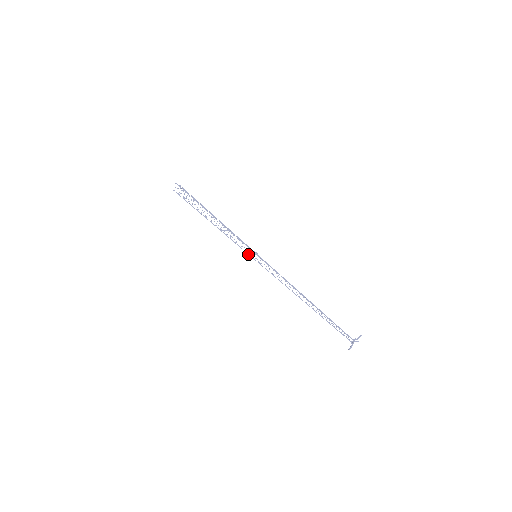
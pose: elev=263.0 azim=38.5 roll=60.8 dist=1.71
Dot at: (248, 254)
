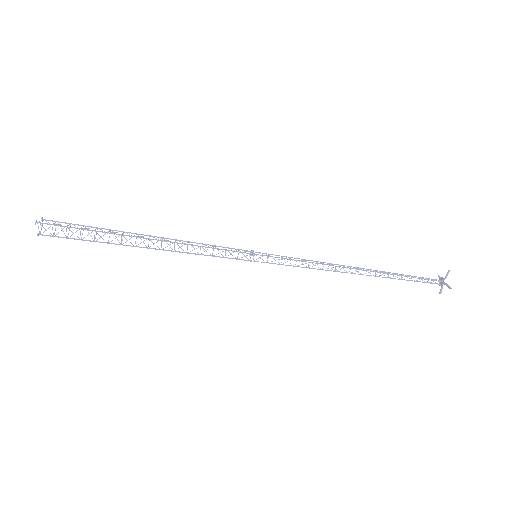
Dot at: occluded
